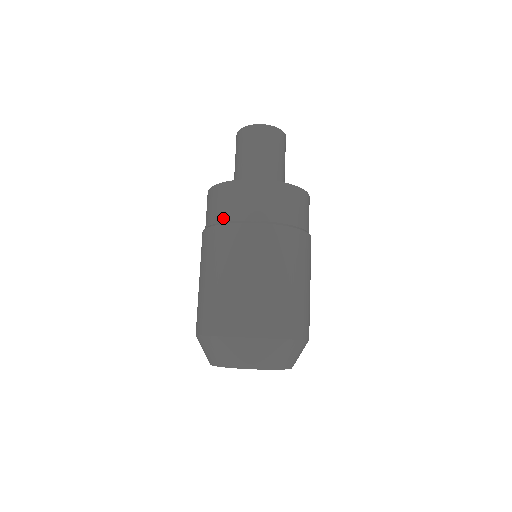
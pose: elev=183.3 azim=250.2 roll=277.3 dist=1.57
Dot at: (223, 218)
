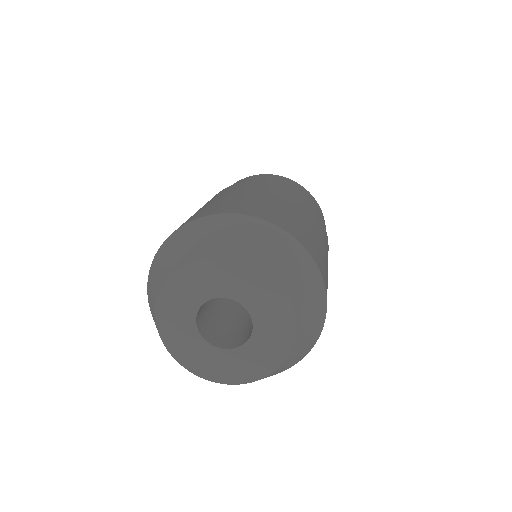
Dot at: occluded
